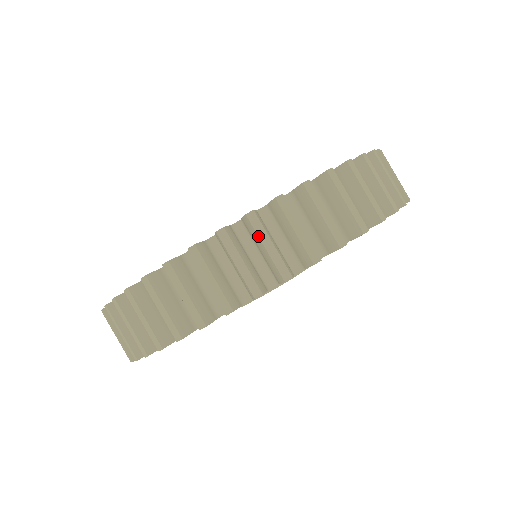
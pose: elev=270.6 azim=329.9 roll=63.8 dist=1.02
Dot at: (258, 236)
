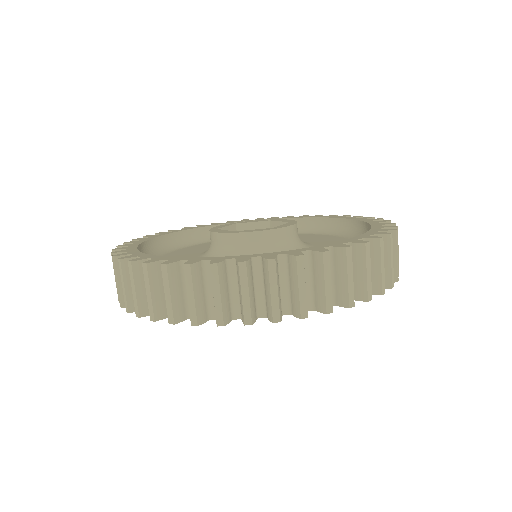
Dot at: (163, 283)
